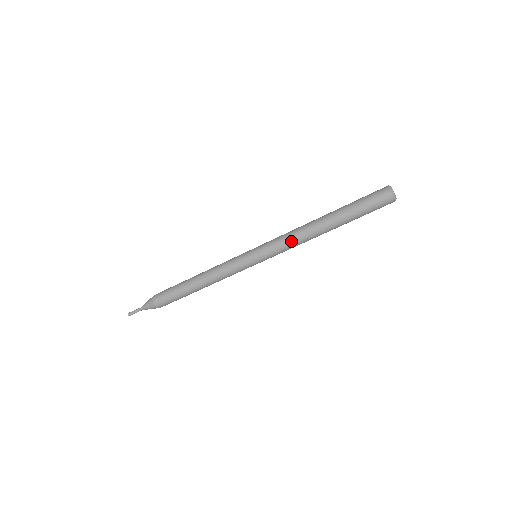
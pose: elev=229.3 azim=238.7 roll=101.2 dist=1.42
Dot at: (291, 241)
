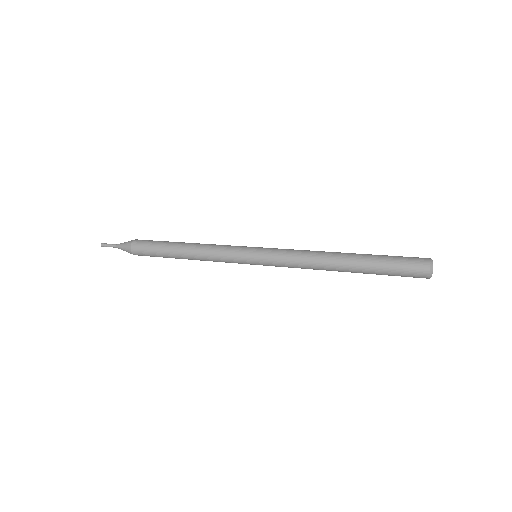
Dot at: (302, 268)
